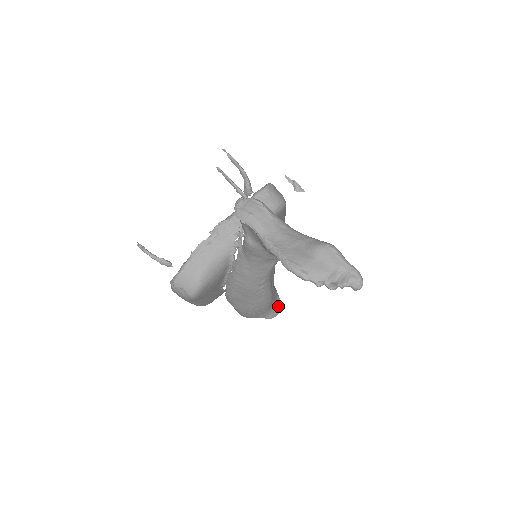
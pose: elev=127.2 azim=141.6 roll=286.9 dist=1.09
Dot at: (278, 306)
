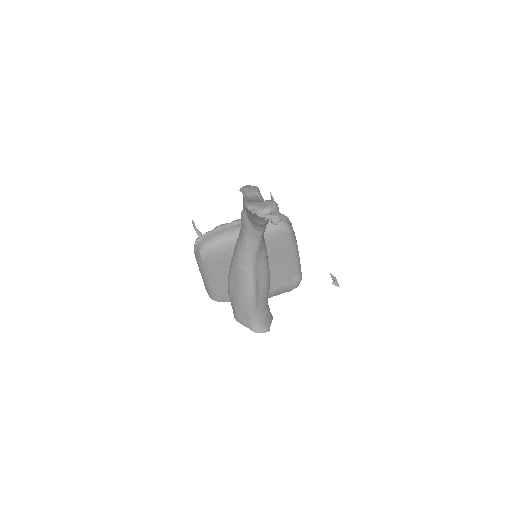
Dot at: (265, 326)
